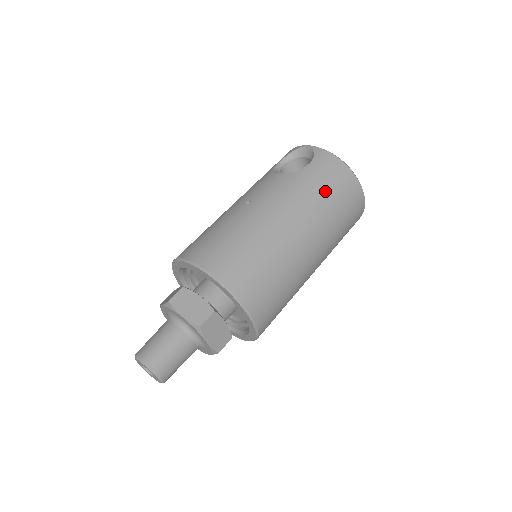
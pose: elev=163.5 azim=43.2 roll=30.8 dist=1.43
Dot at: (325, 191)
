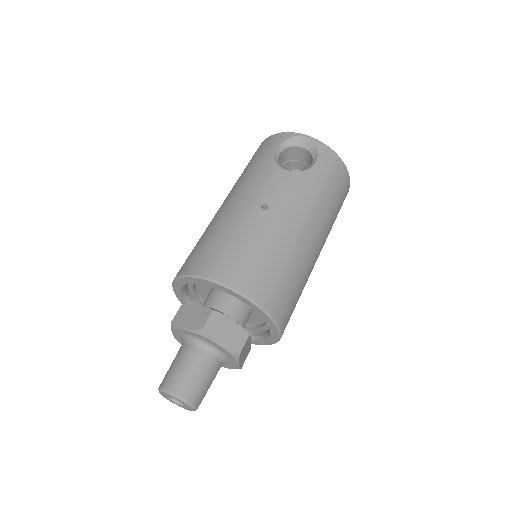
Dot at: (331, 194)
